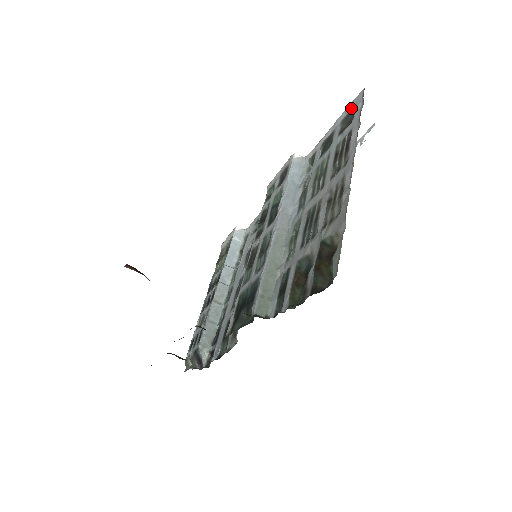
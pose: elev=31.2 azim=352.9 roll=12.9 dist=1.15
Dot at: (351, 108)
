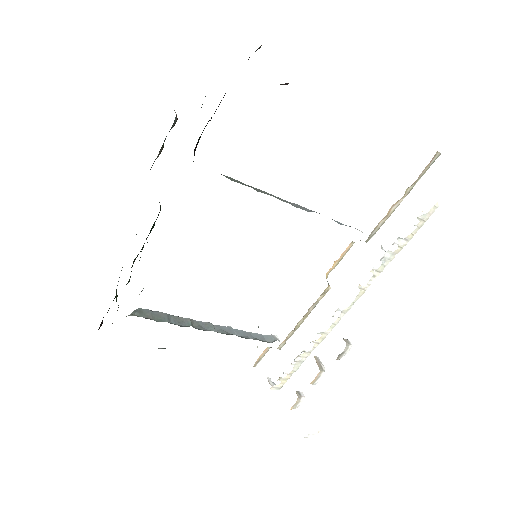
Dot at: occluded
